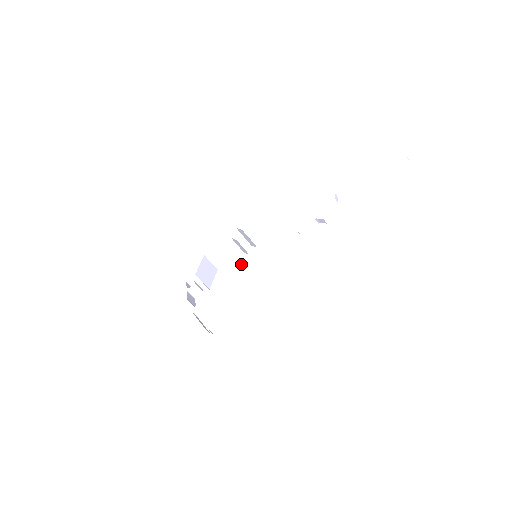
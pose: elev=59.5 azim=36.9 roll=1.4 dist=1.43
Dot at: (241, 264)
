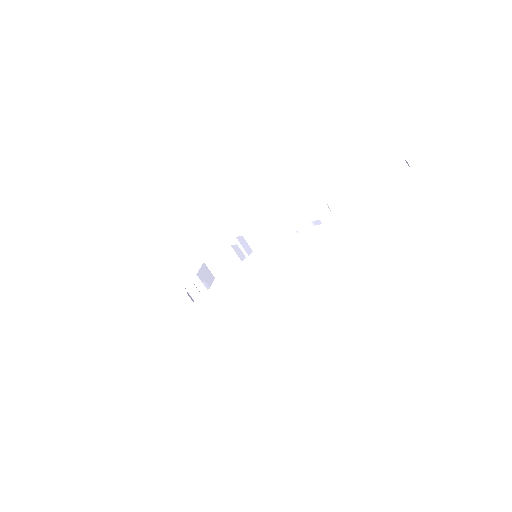
Dot at: (241, 265)
